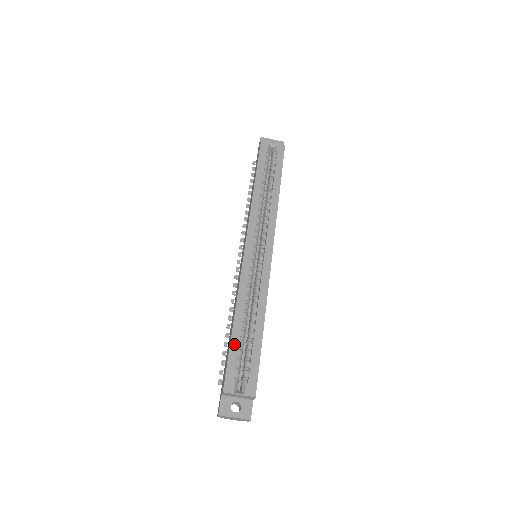
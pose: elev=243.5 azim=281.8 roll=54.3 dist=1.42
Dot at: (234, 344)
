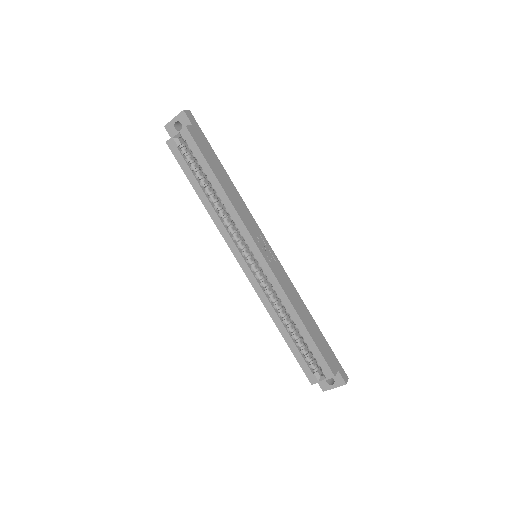
Dot at: (293, 349)
